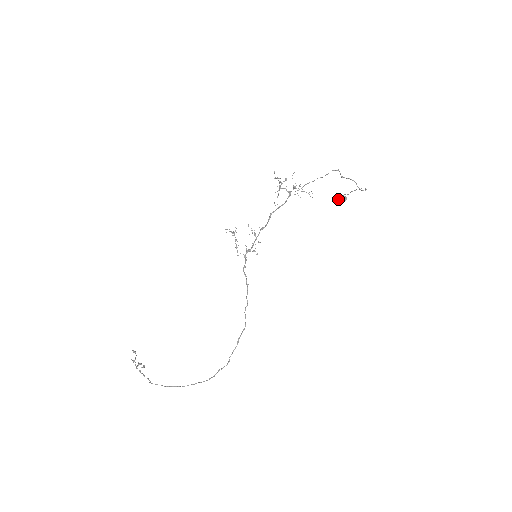
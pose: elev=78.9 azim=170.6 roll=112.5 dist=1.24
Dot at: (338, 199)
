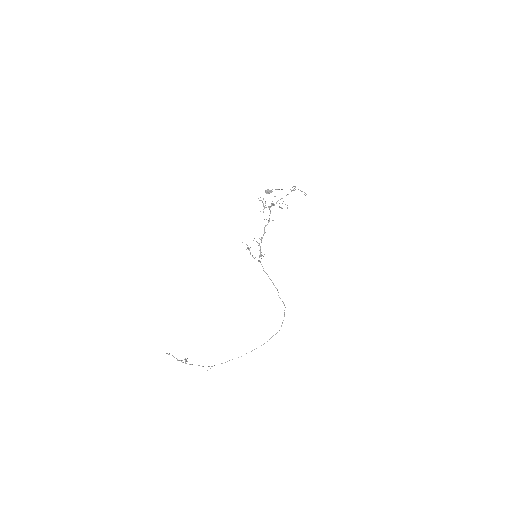
Dot at: (267, 193)
